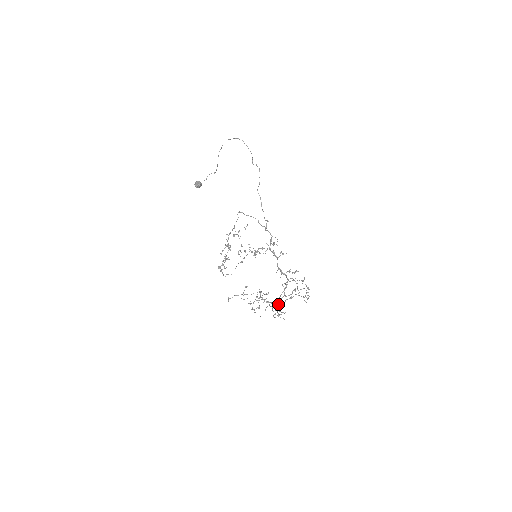
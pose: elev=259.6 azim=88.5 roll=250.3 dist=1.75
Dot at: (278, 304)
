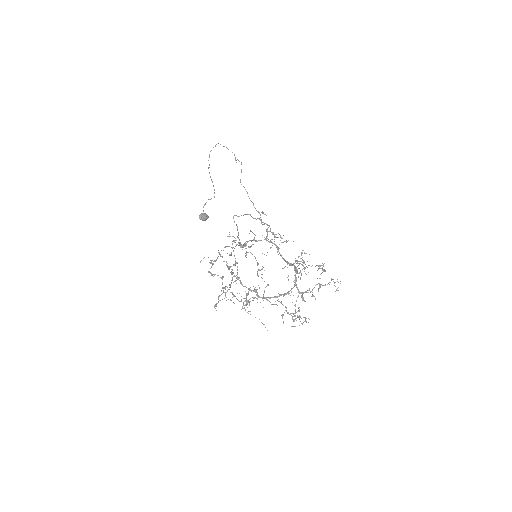
Dot at: occluded
